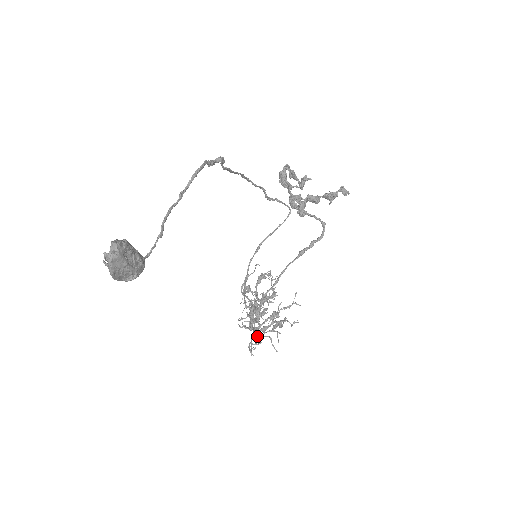
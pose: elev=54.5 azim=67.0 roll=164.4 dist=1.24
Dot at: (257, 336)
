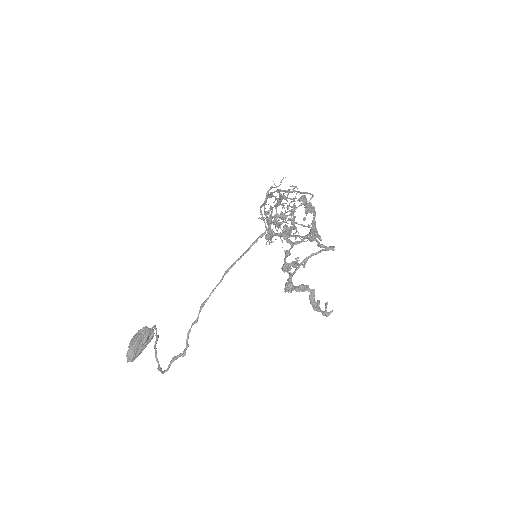
Dot at: occluded
